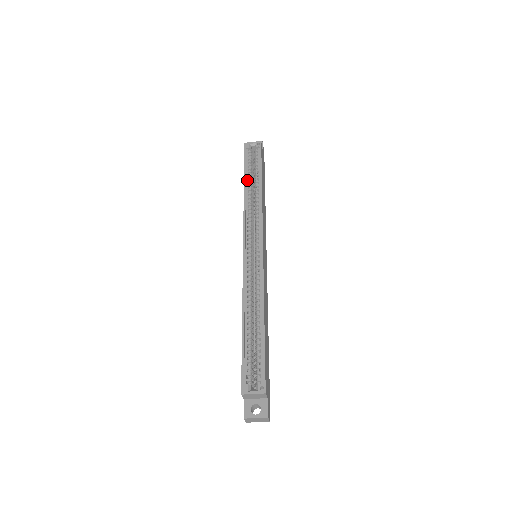
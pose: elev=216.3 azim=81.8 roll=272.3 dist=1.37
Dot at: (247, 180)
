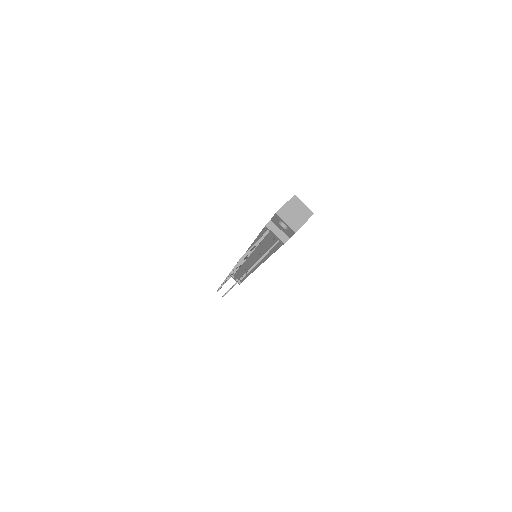
Dot at: occluded
